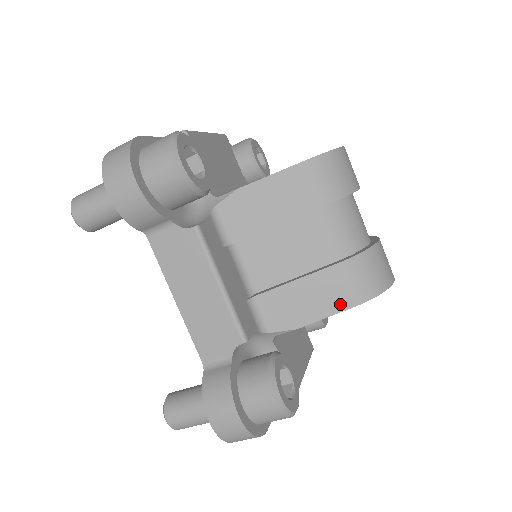
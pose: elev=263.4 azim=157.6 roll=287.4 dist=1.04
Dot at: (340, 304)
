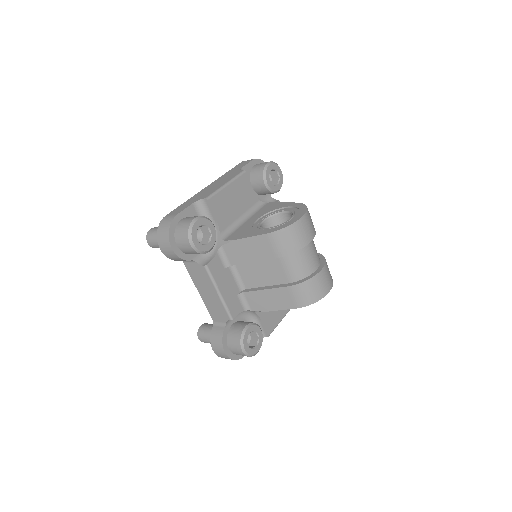
Dot at: (288, 306)
